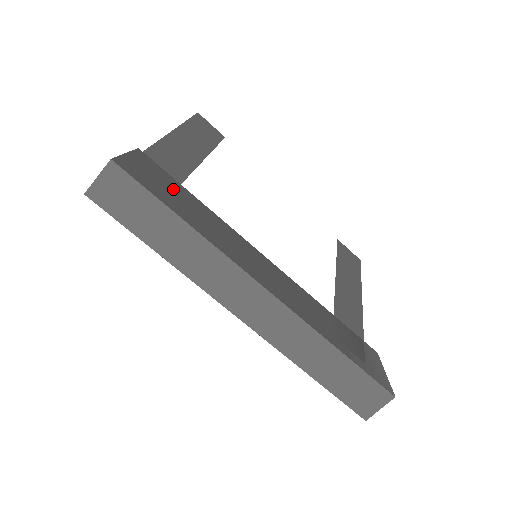
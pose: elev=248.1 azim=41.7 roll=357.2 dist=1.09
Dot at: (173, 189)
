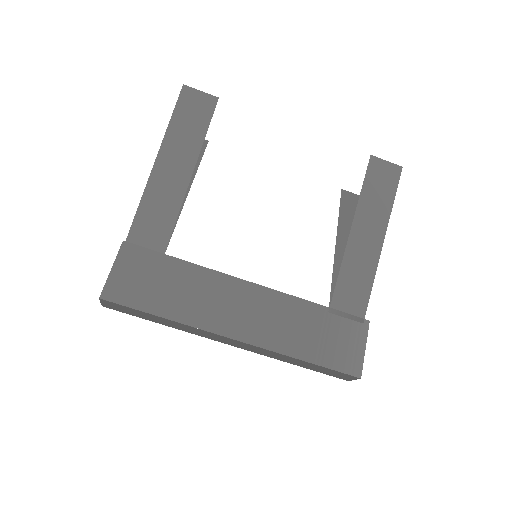
Dot at: (155, 275)
